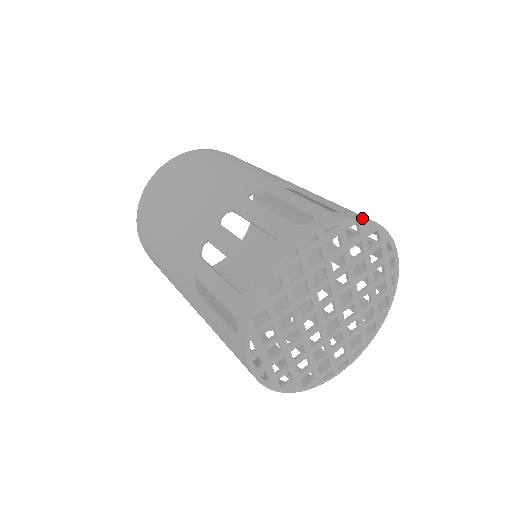
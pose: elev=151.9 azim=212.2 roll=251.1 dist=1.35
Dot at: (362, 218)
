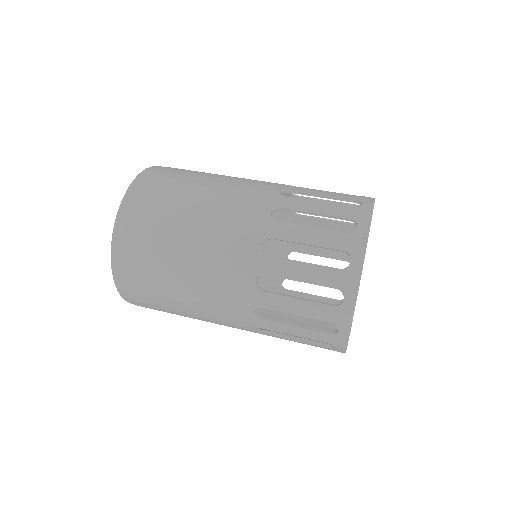
Dot at: occluded
